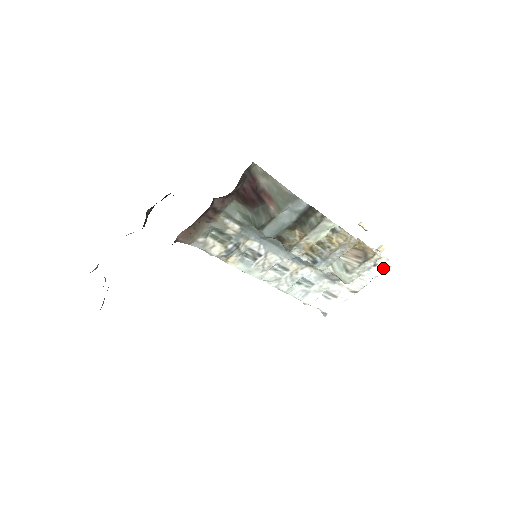
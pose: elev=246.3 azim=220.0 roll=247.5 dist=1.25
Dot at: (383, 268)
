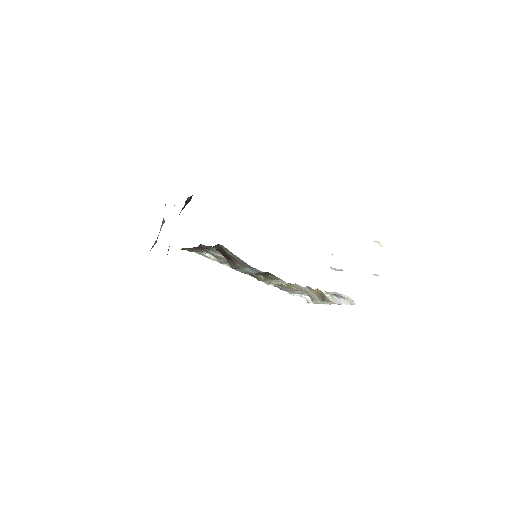
Dot at: (349, 302)
